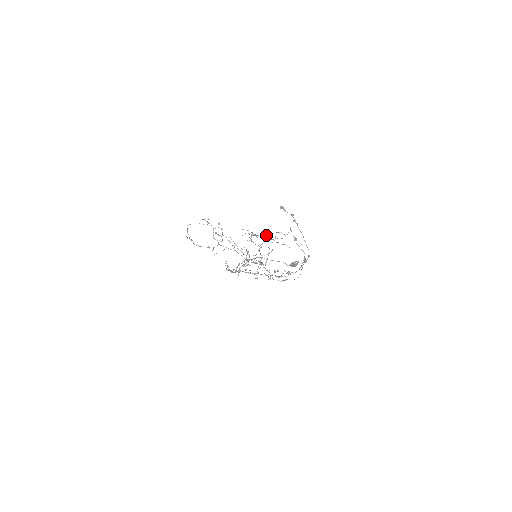
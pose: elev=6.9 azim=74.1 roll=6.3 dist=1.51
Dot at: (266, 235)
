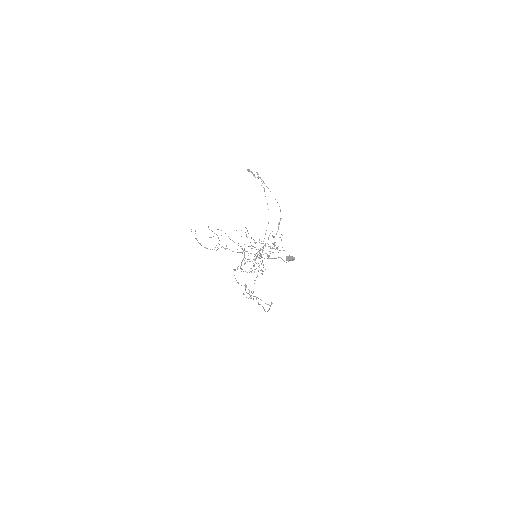
Dot at: occluded
